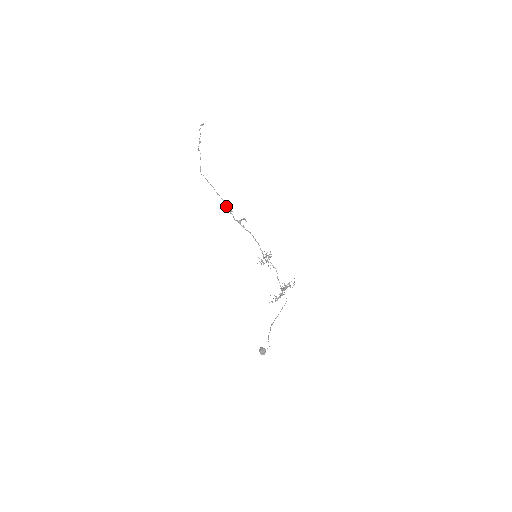
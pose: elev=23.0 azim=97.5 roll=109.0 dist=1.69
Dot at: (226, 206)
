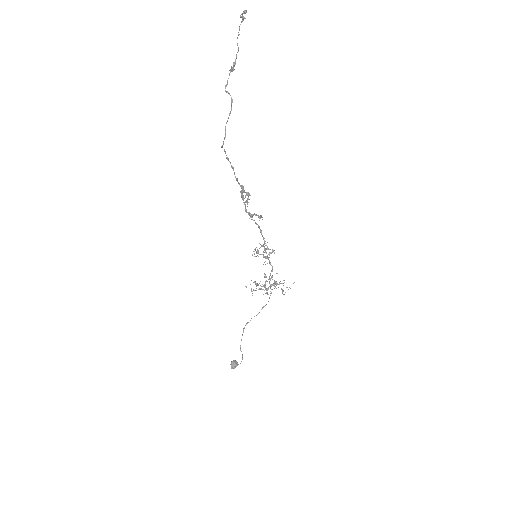
Dot at: (241, 194)
